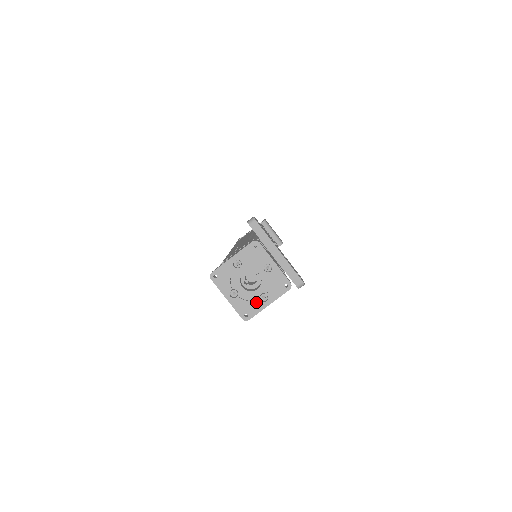
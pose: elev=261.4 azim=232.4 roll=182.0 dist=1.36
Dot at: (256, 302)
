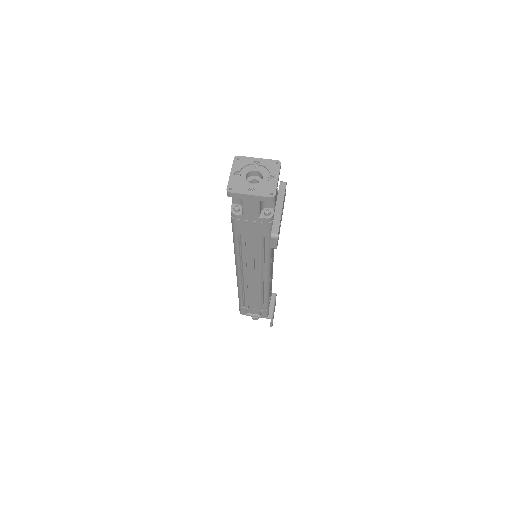
Dot at: (245, 187)
